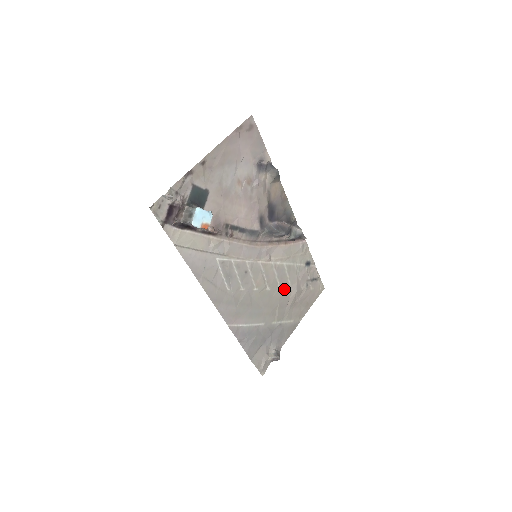
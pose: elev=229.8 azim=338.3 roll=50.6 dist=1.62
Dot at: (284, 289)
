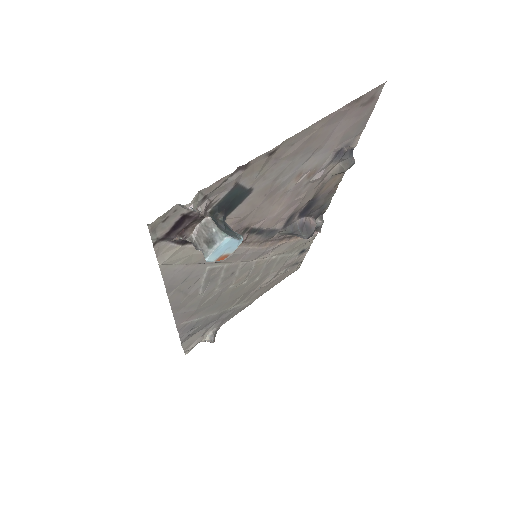
Dot at: (261, 278)
